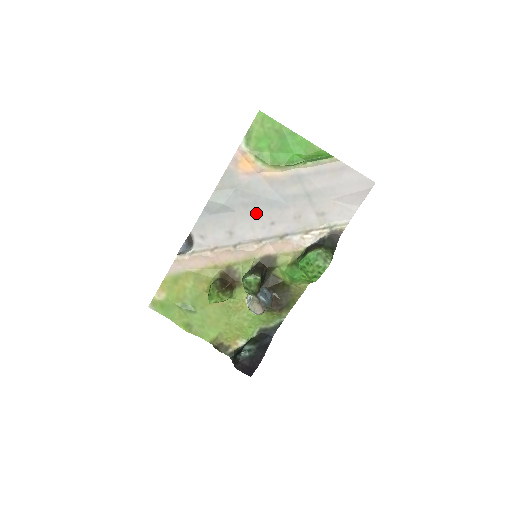
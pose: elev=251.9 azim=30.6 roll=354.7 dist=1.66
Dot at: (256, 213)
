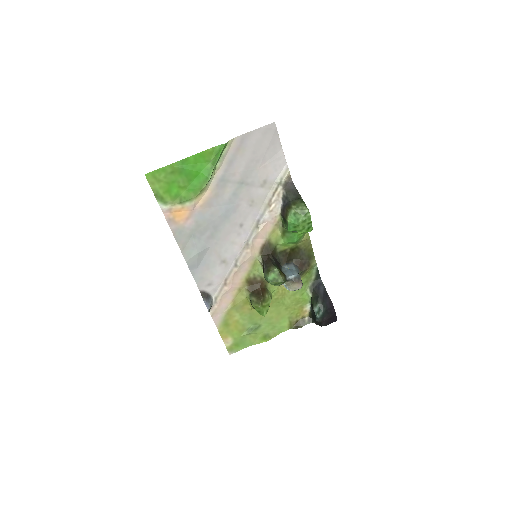
Dot at: (223, 233)
